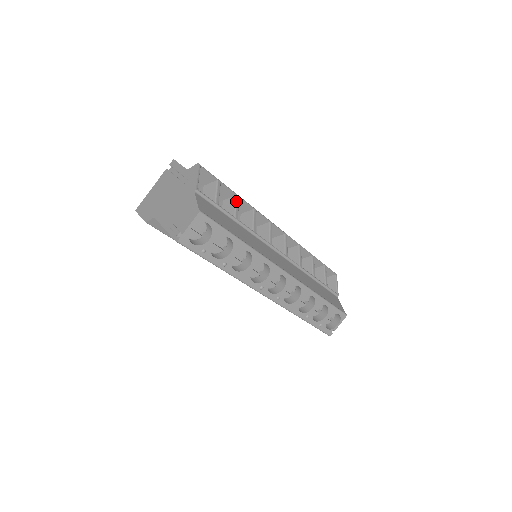
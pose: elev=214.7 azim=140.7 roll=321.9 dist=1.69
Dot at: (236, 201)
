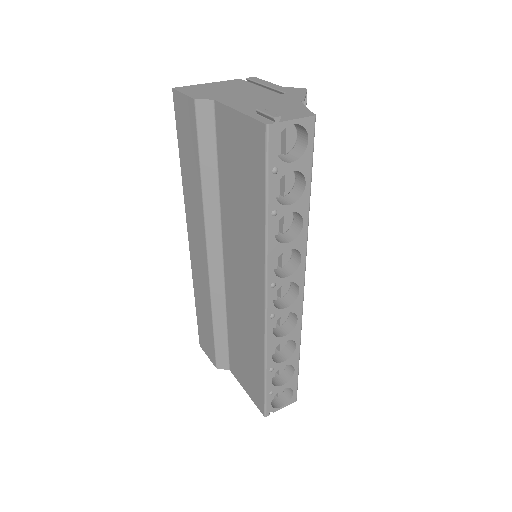
Dot at: occluded
